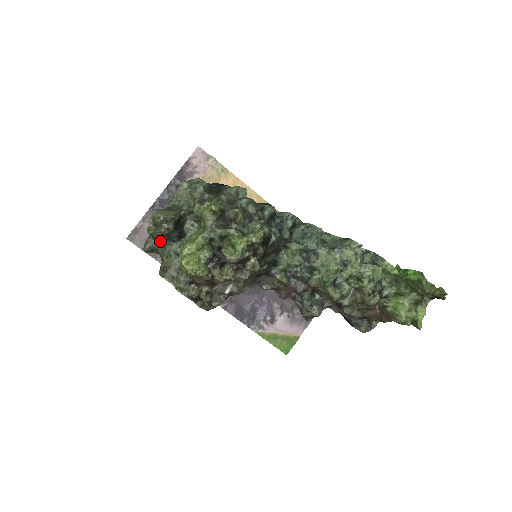
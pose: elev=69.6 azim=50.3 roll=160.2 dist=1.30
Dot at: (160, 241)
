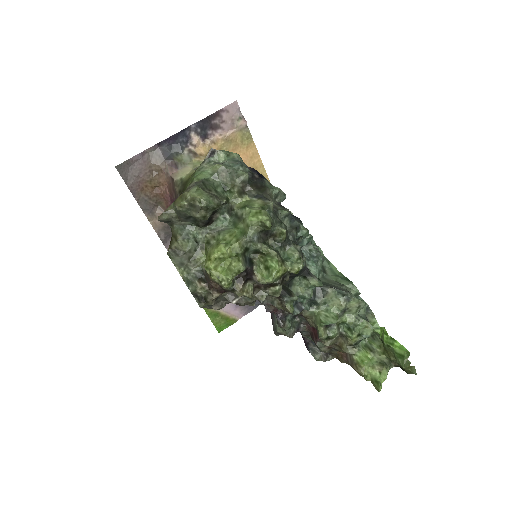
Dot at: (183, 218)
